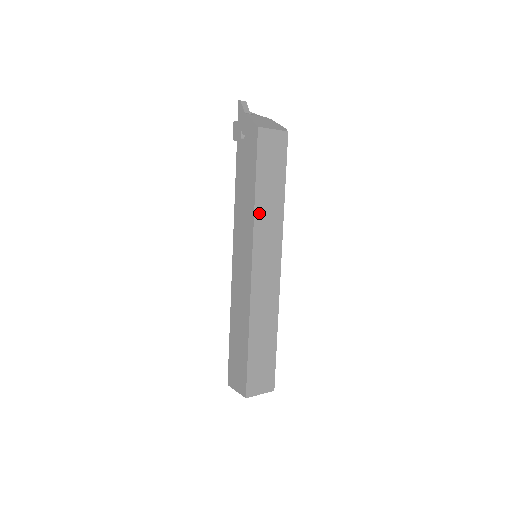
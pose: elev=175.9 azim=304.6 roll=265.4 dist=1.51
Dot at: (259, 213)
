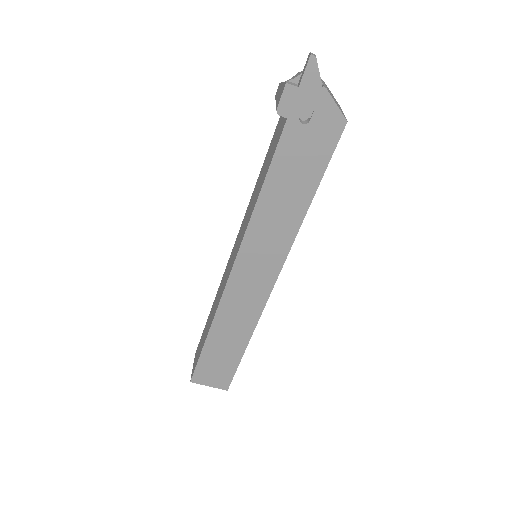
Dot at: occluded
